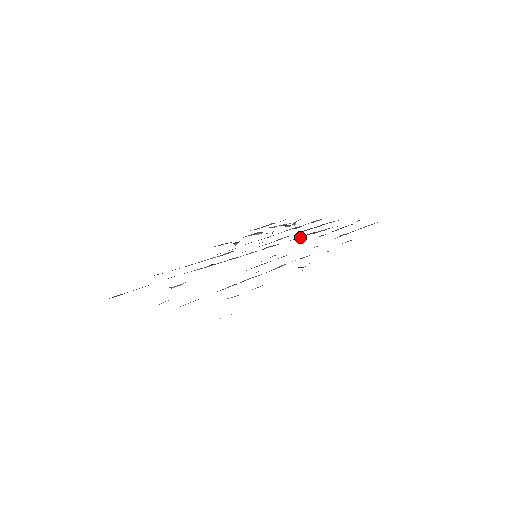
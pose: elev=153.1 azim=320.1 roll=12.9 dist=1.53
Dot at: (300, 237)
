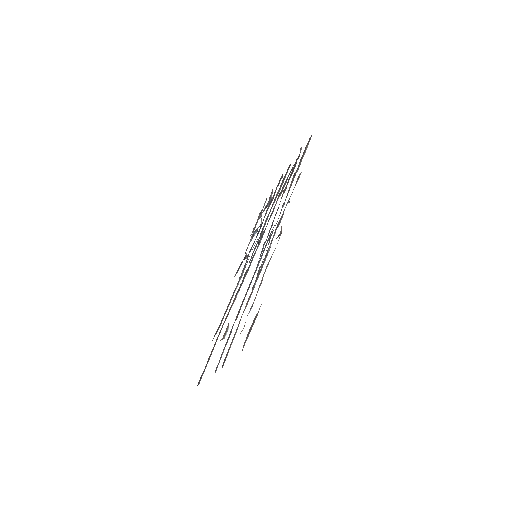
Dot at: (274, 208)
